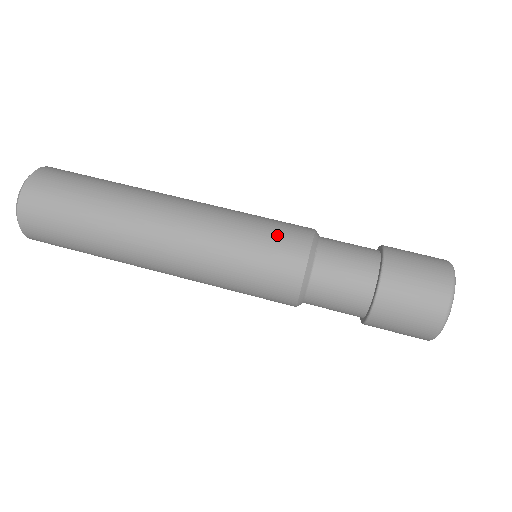
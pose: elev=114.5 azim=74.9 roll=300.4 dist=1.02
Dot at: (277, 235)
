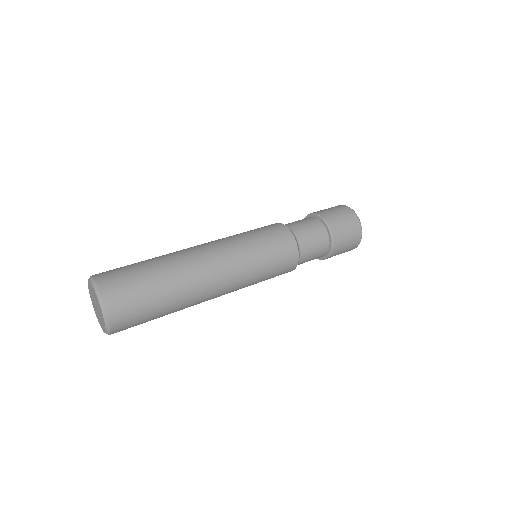
Dot at: (266, 229)
